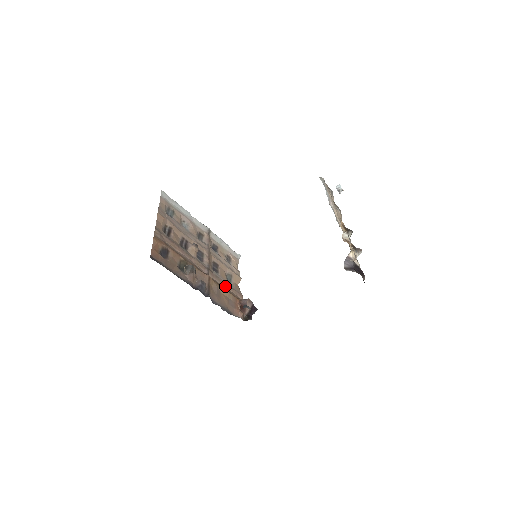
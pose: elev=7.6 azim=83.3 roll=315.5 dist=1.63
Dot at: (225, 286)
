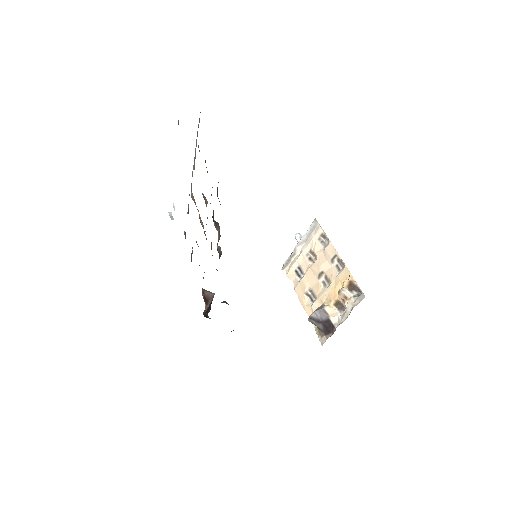
Dot at: occluded
